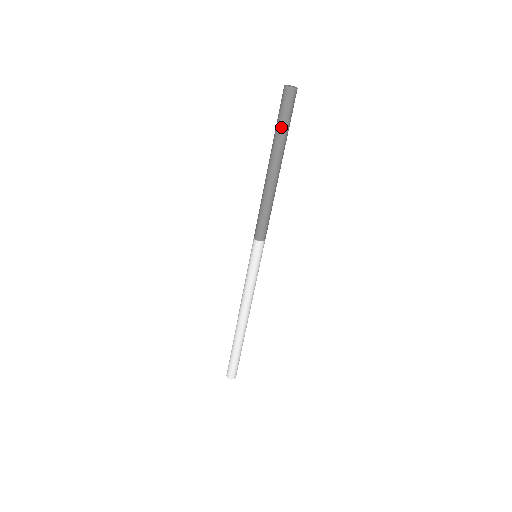
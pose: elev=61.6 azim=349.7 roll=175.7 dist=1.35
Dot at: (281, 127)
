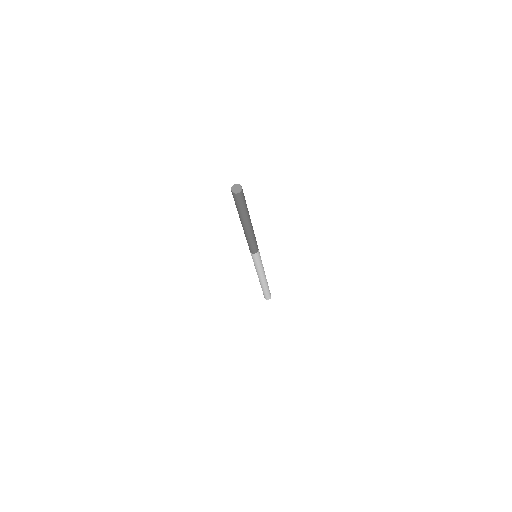
Dot at: (244, 209)
